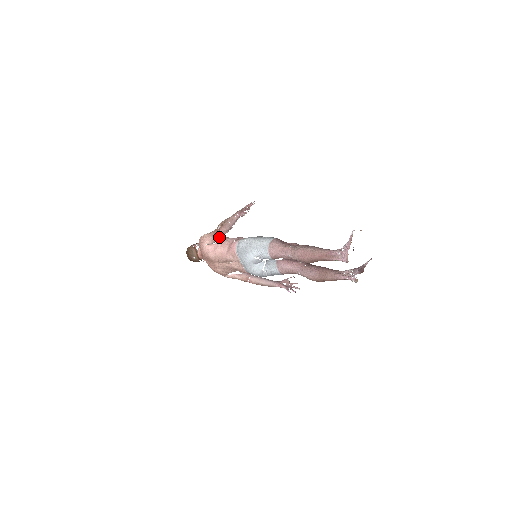
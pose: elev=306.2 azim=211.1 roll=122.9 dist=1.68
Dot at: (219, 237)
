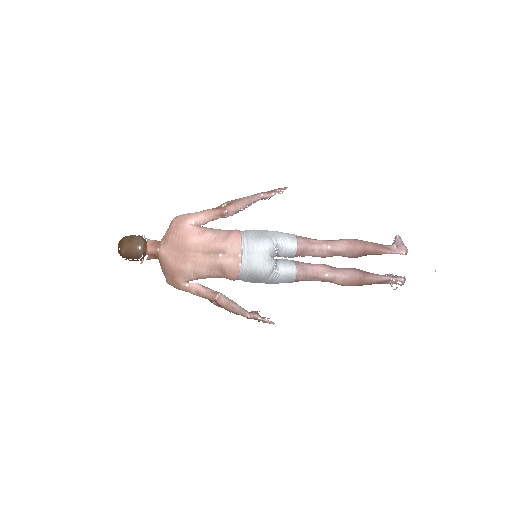
Dot at: (217, 218)
